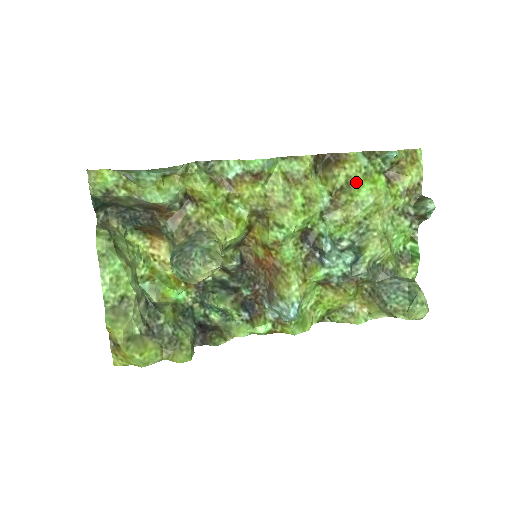
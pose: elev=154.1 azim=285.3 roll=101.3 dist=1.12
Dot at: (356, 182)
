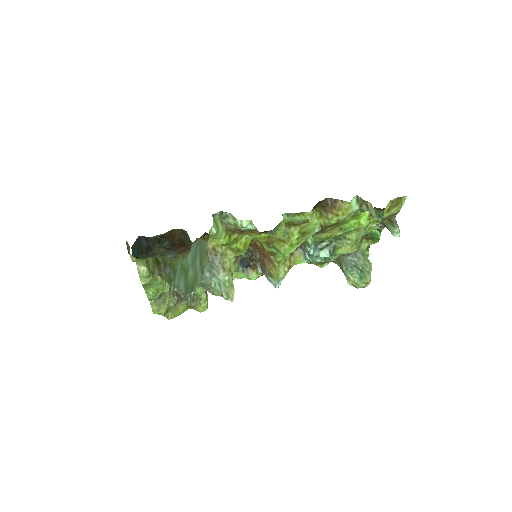
Dot at: (344, 221)
